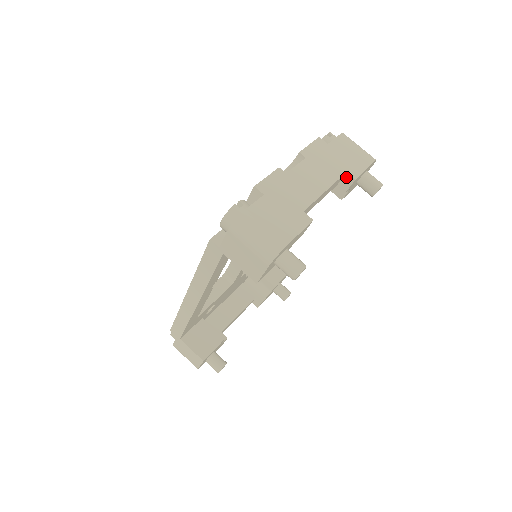
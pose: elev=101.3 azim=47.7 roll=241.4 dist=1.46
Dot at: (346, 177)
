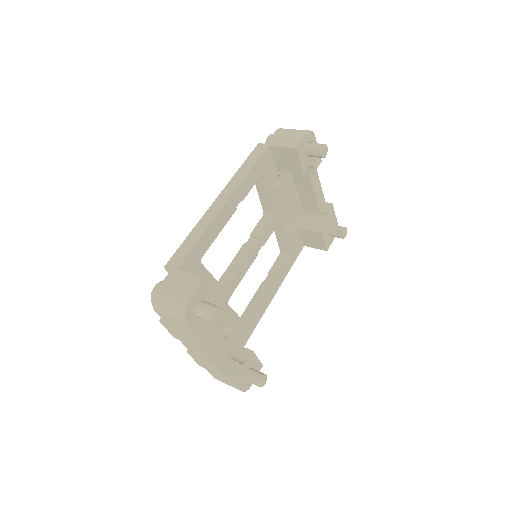
Dot at: (326, 205)
